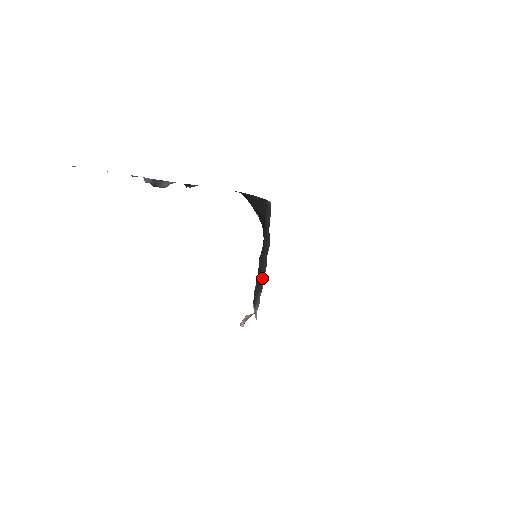
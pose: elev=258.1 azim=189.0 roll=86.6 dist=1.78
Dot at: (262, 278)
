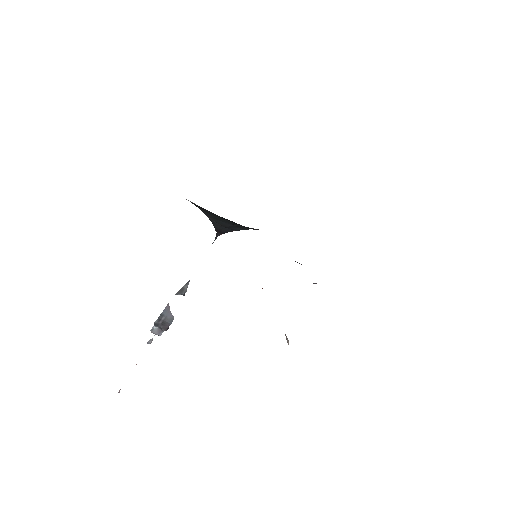
Dot at: occluded
